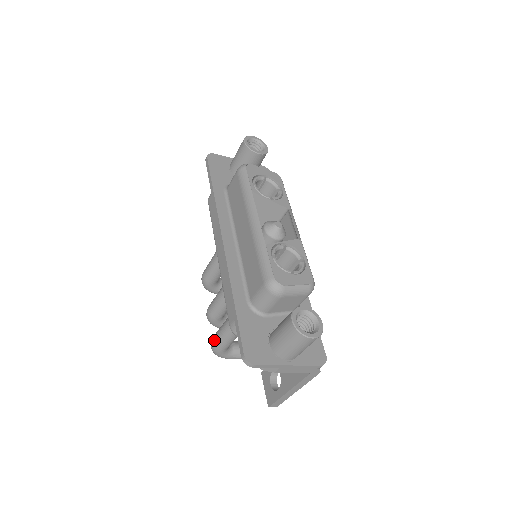
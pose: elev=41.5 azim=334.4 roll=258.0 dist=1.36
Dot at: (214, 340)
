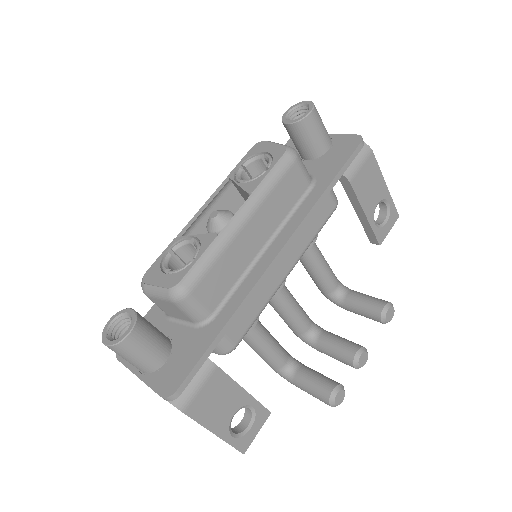
Dot at: occluded
